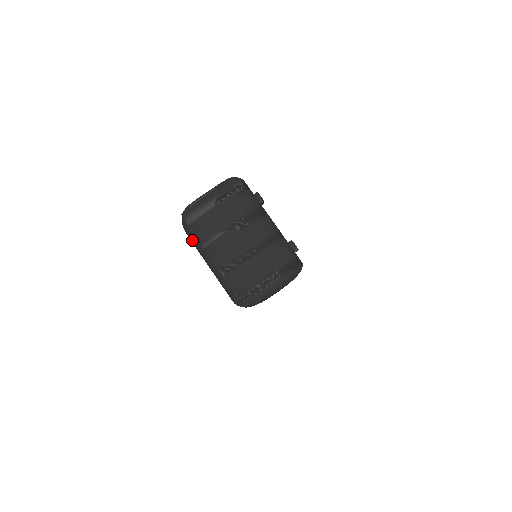
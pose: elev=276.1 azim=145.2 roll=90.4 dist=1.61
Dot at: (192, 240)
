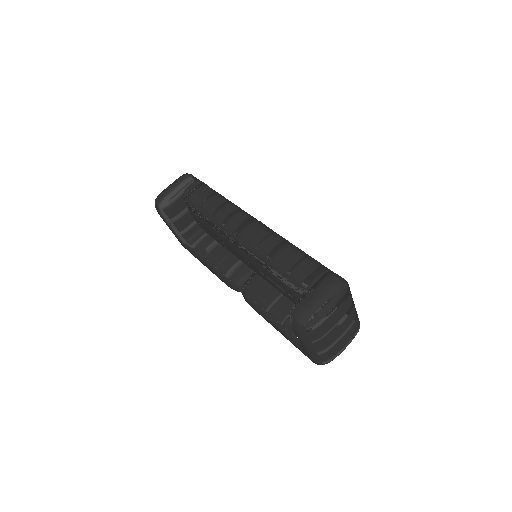
Dot at: (302, 338)
